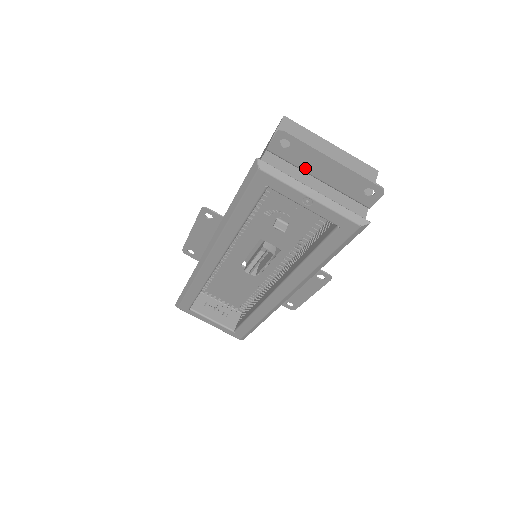
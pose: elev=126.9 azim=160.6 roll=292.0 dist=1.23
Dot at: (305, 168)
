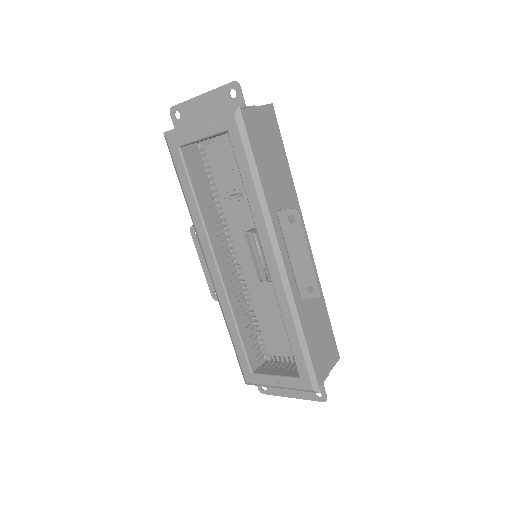
Dot at: occluded
